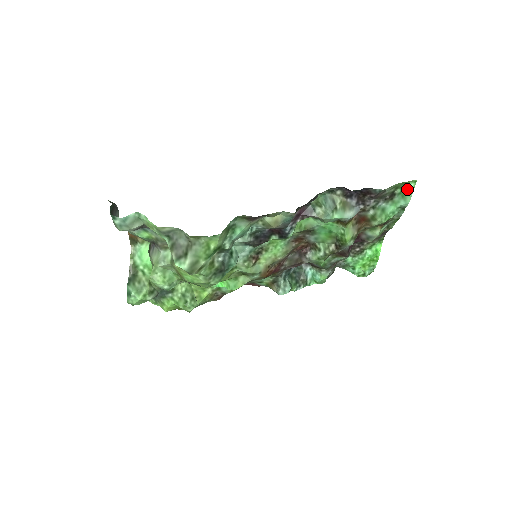
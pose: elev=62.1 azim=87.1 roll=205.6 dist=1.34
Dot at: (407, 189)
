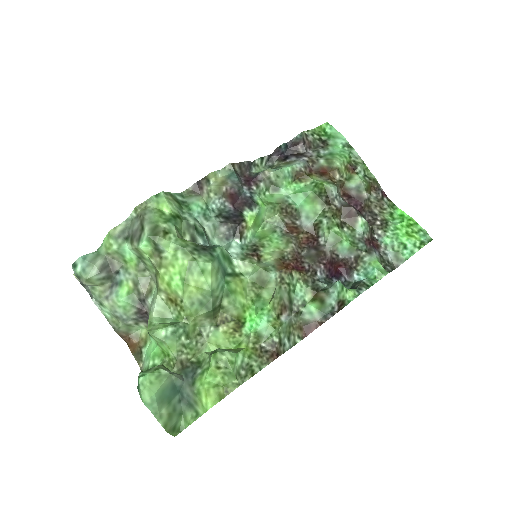
Dot at: (329, 132)
